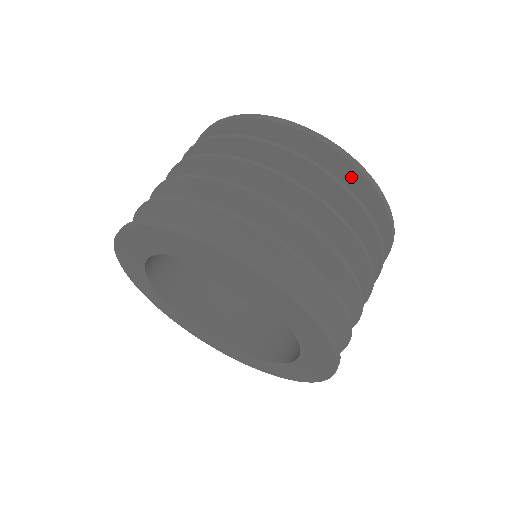
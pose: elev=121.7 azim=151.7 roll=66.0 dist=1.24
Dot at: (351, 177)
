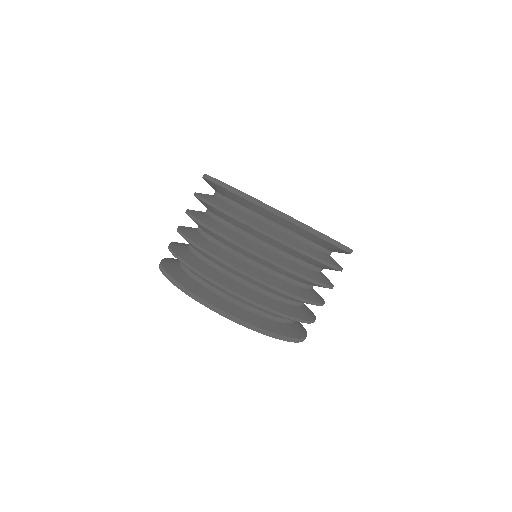
Dot at: (282, 221)
